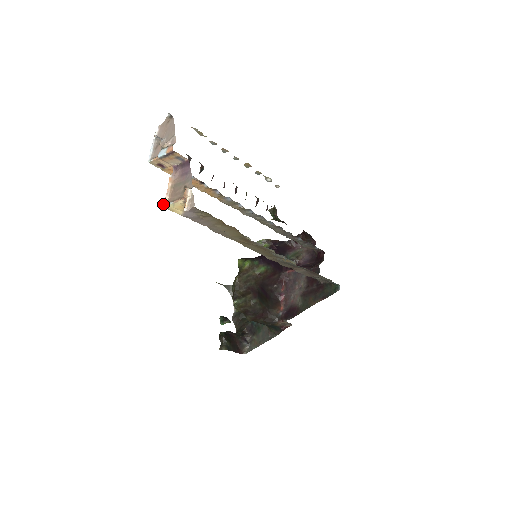
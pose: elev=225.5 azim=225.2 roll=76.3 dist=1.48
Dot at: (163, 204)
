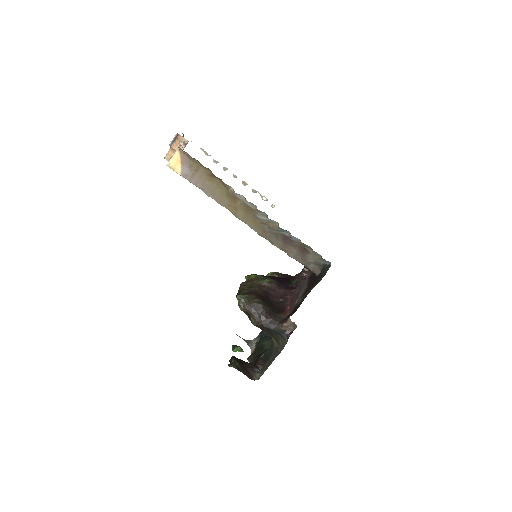
Dot at: (167, 164)
